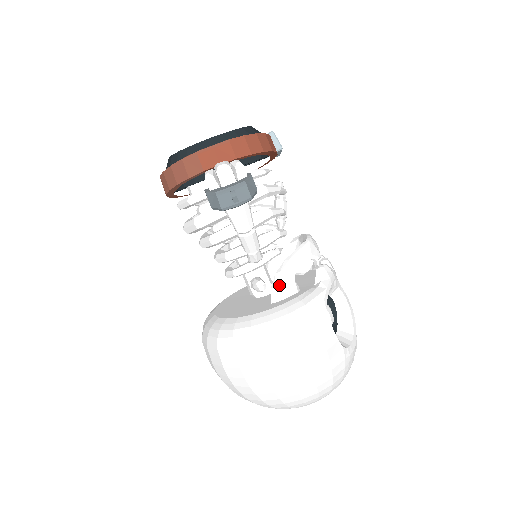
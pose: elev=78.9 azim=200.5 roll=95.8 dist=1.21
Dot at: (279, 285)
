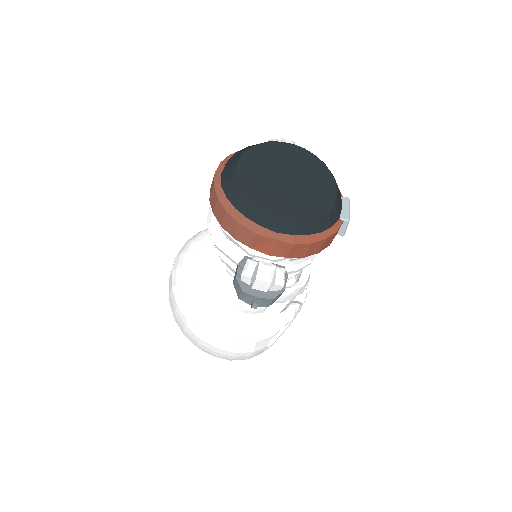
Dot at: occluded
